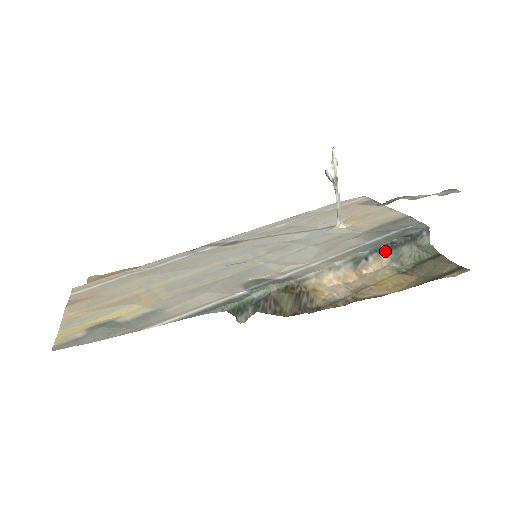
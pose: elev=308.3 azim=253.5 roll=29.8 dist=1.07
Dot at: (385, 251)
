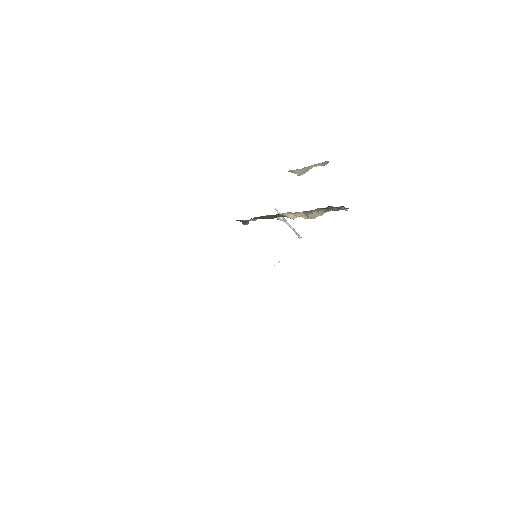
Dot at: (320, 210)
